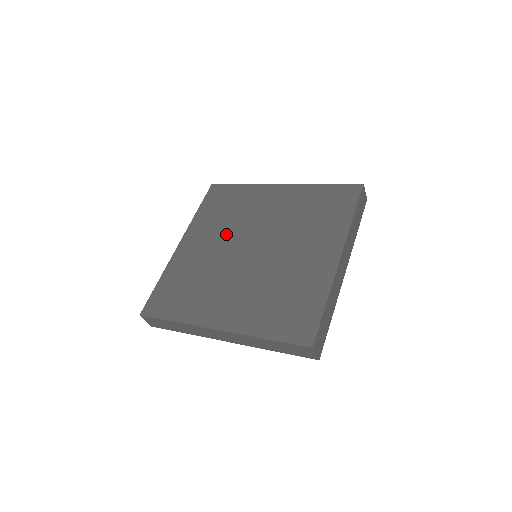
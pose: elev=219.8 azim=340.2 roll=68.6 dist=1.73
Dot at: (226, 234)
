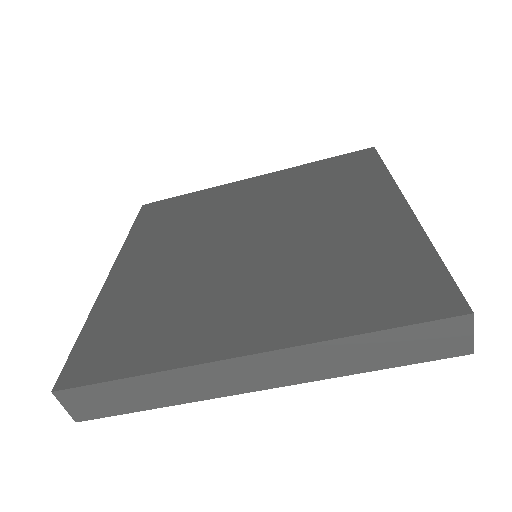
Dot at: (194, 239)
